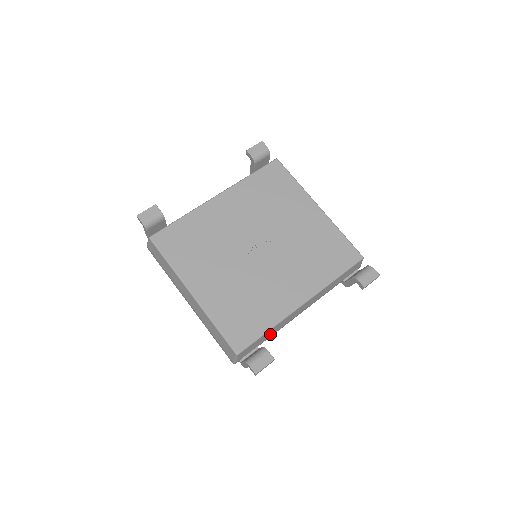
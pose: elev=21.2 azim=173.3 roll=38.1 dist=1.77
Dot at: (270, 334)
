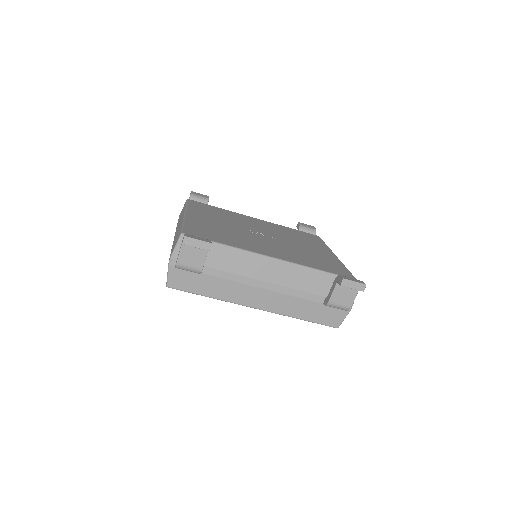
Dot at: (222, 263)
